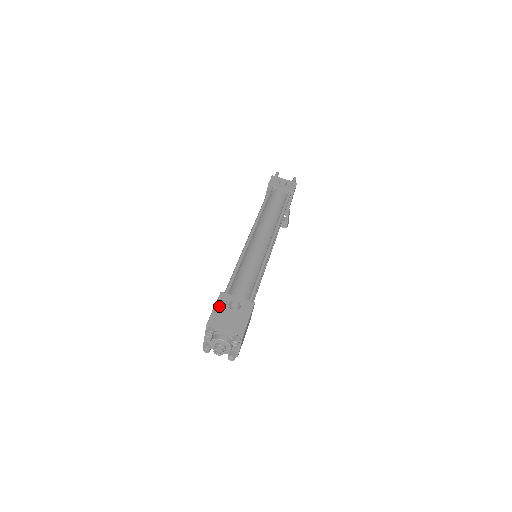
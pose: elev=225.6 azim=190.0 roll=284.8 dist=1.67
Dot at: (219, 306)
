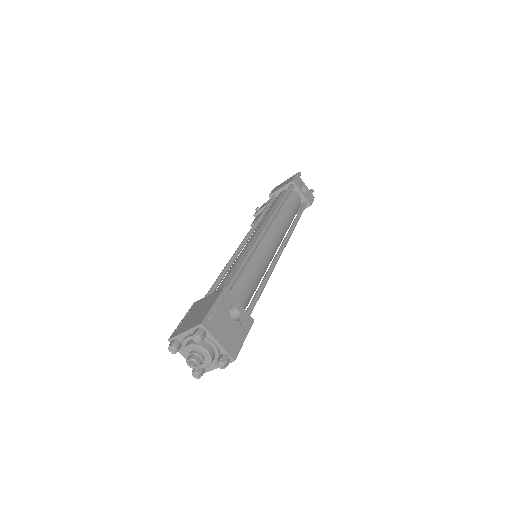
Dot at: (220, 305)
